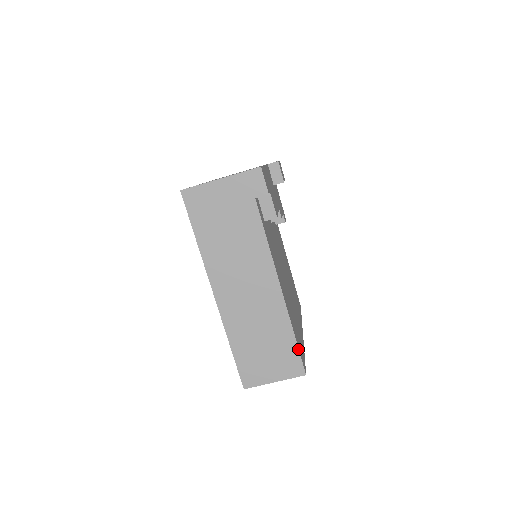
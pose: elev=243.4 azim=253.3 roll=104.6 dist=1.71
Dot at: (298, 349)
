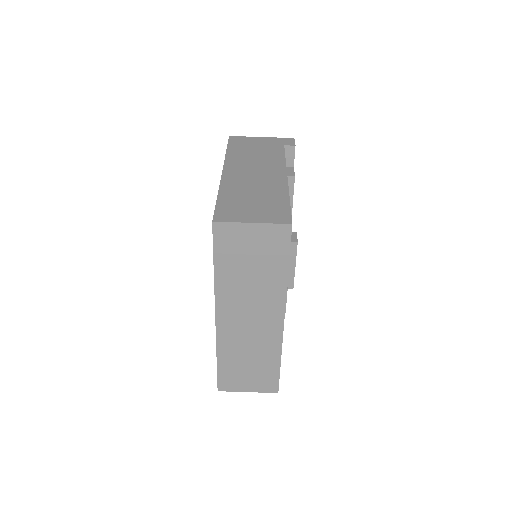
Dot at: (290, 207)
